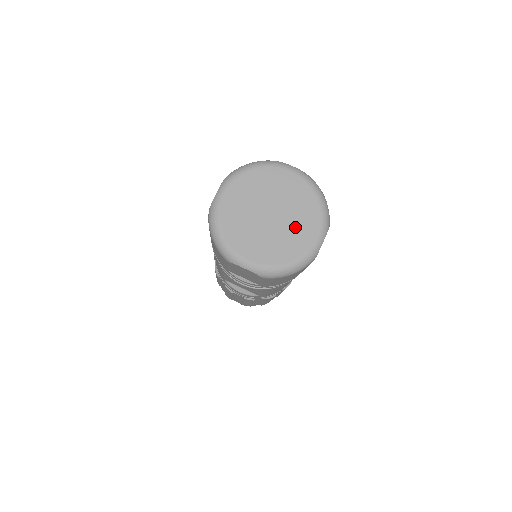
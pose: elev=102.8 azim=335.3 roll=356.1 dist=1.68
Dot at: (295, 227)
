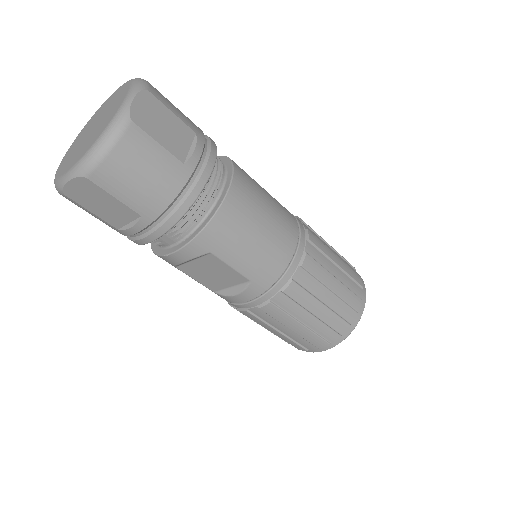
Dot at: (108, 115)
